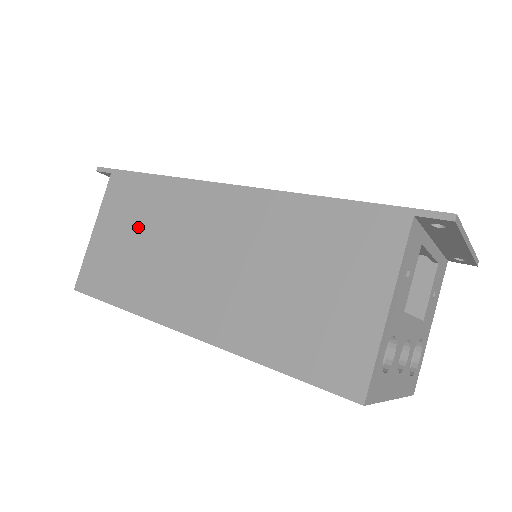
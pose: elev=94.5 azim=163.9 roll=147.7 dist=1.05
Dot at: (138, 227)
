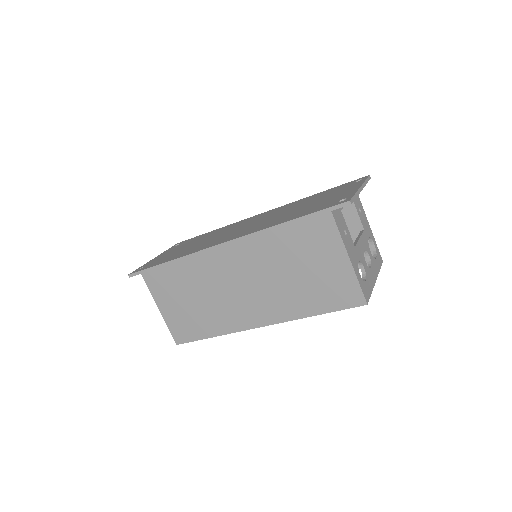
Dot at: (187, 293)
